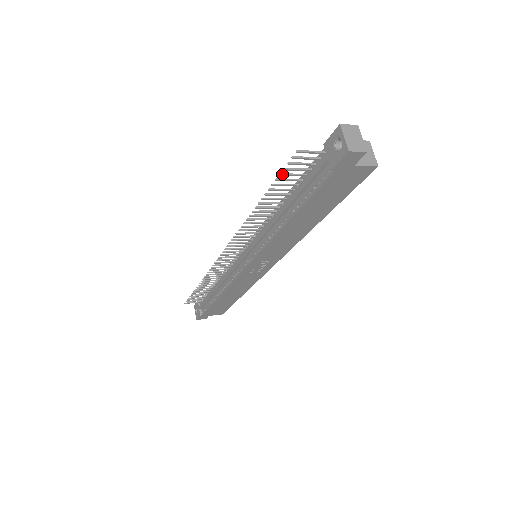
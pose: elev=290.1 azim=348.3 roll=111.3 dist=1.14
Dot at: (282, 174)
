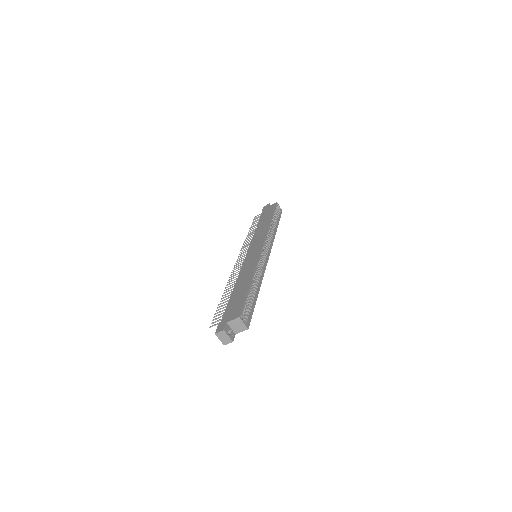
Dot at: occluded
